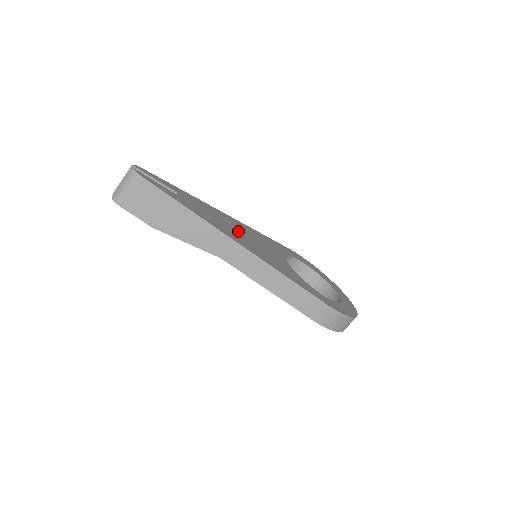
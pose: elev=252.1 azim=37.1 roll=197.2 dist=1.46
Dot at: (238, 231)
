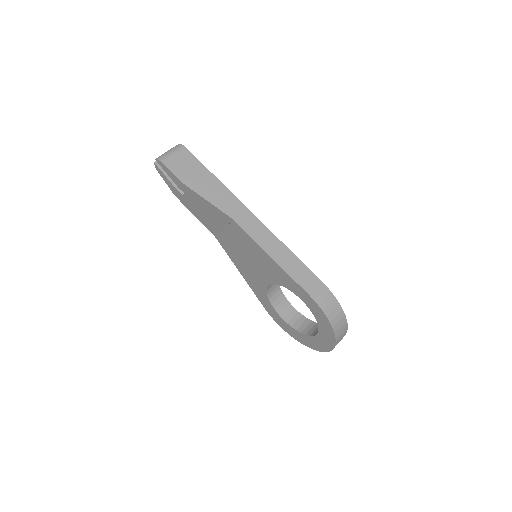
Dot at: occluded
